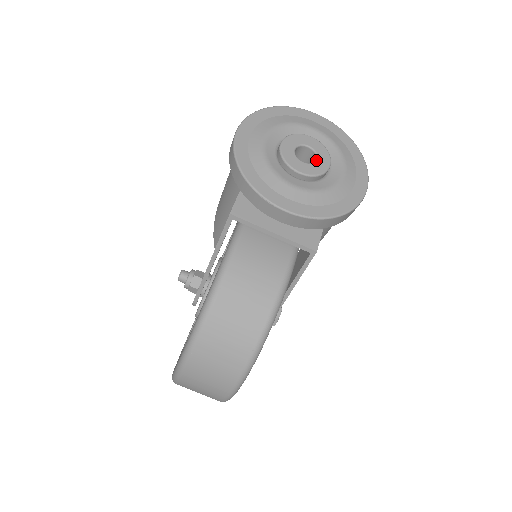
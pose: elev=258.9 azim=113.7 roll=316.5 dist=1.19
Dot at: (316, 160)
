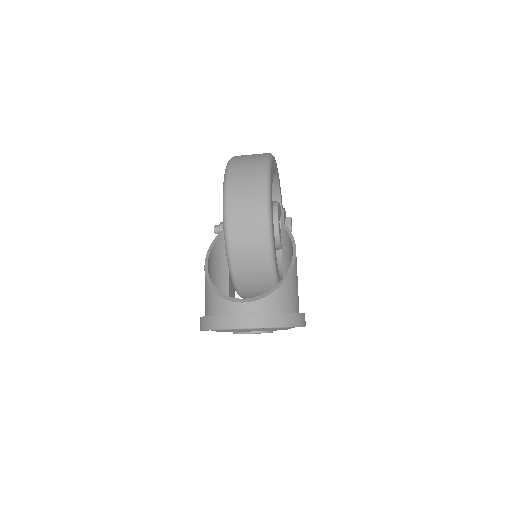
Dot at: occluded
